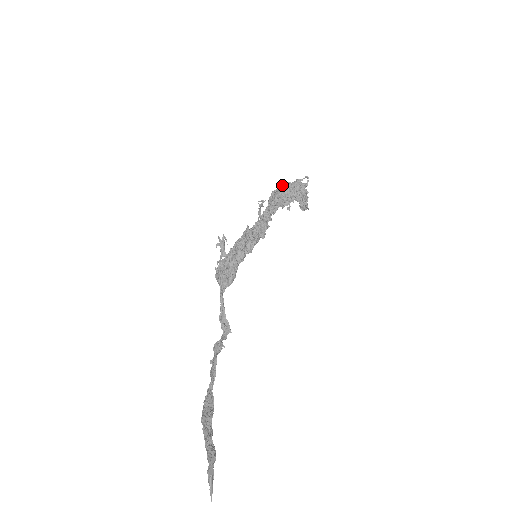
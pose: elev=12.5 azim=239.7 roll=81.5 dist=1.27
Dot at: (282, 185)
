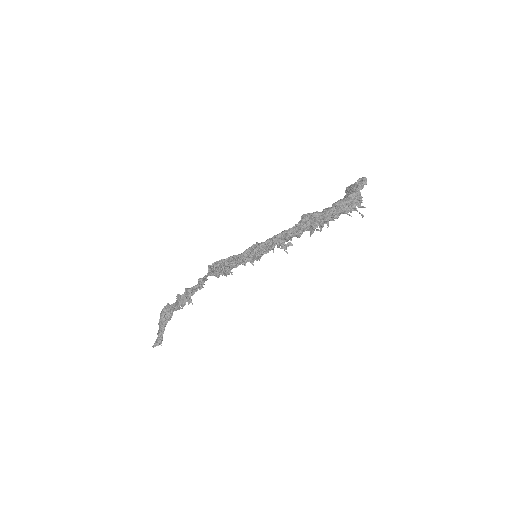
Dot at: (327, 221)
